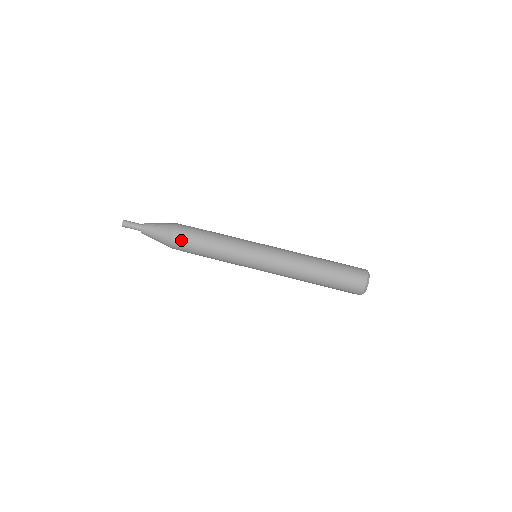
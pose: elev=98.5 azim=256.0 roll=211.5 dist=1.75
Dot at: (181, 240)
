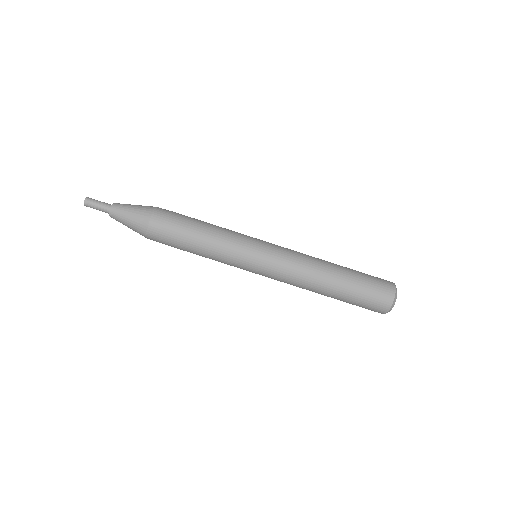
Dot at: (159, 242)
